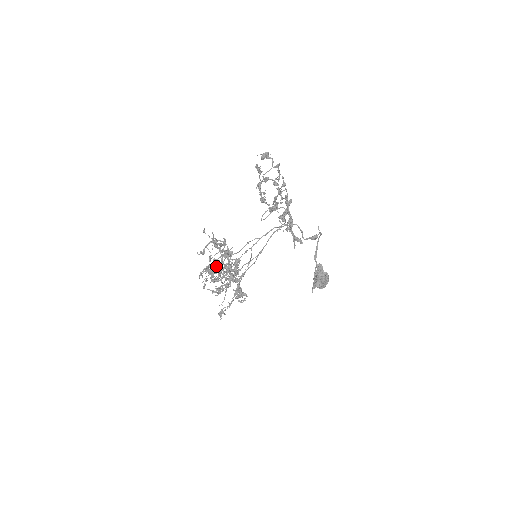
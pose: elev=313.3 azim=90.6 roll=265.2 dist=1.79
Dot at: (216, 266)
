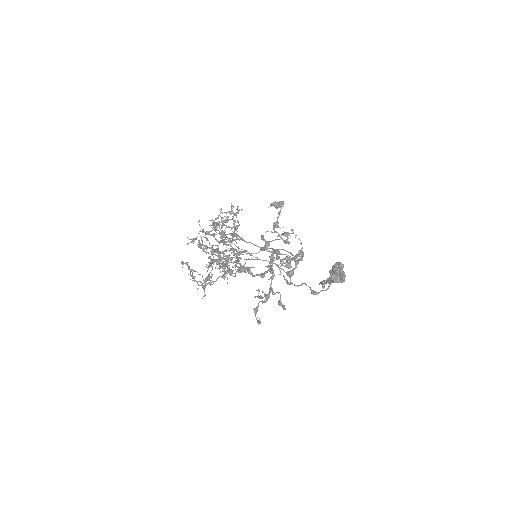
Dot at: (229, 213)
